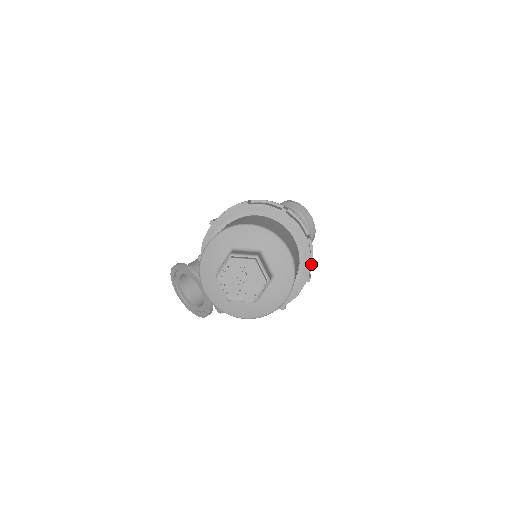
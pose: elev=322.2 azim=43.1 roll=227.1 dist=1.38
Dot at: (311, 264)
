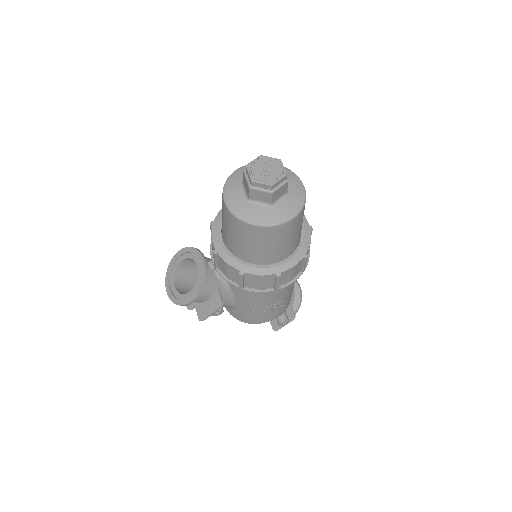
Dot at: (306, 263)
